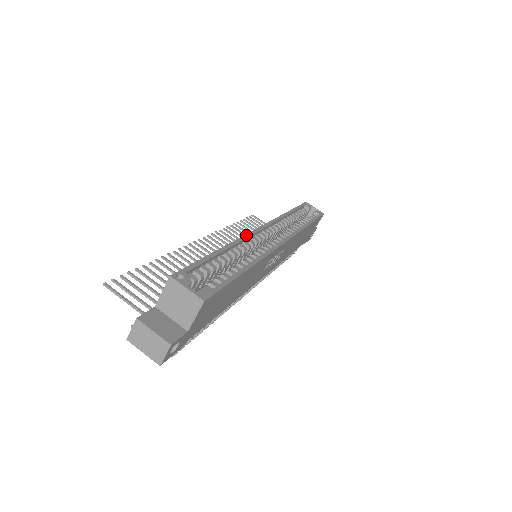
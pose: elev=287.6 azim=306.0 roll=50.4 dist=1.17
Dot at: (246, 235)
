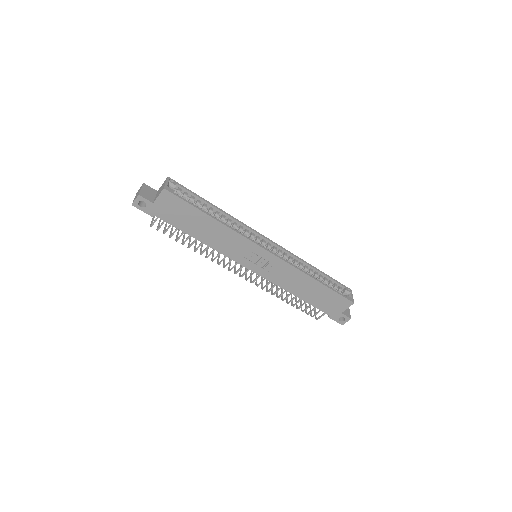
Dot at: occluded
